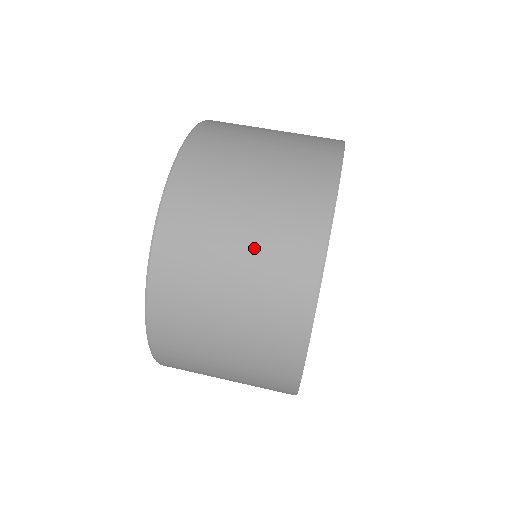
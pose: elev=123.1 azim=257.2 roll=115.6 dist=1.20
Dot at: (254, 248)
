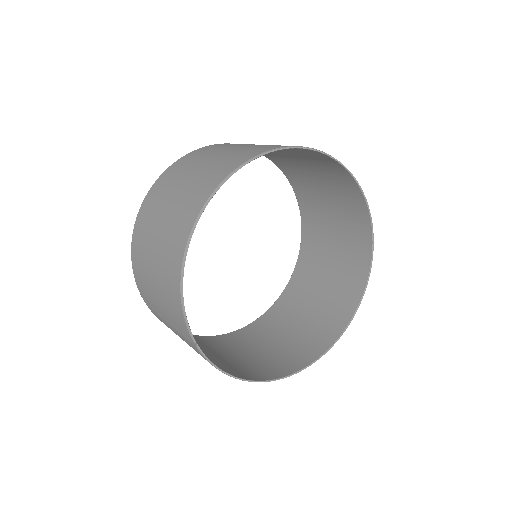
Dot at: occluded
